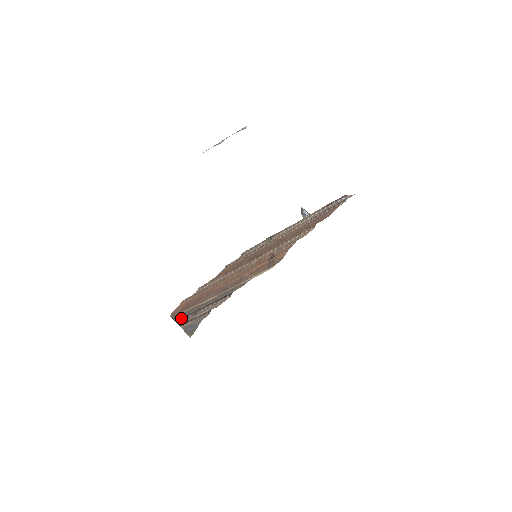
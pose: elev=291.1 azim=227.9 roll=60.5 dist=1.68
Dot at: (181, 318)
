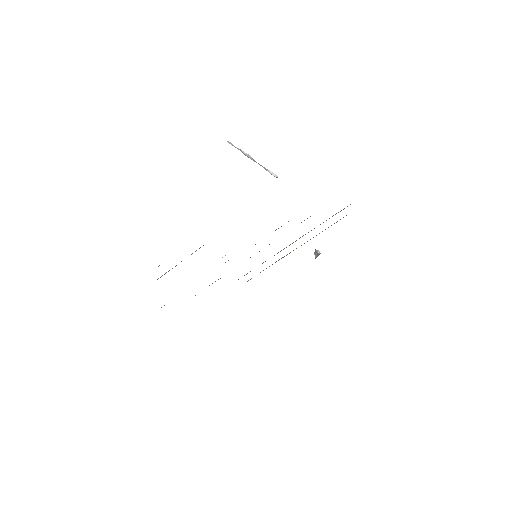
Dot at: (162, 275)
